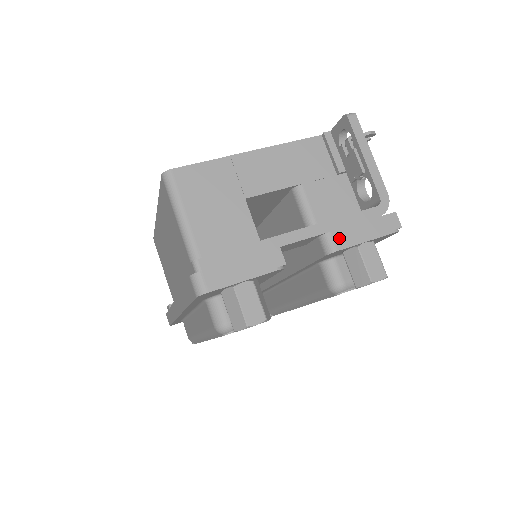
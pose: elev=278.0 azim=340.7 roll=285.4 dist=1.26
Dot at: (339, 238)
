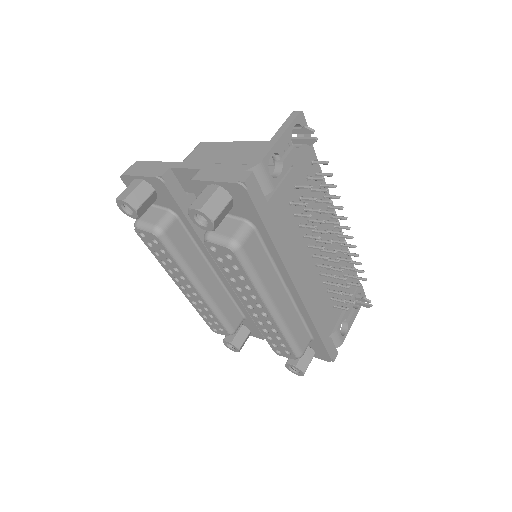
Dot at: (201, 174)
